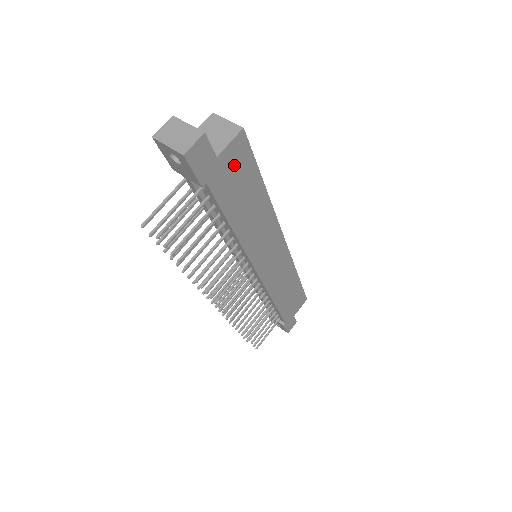
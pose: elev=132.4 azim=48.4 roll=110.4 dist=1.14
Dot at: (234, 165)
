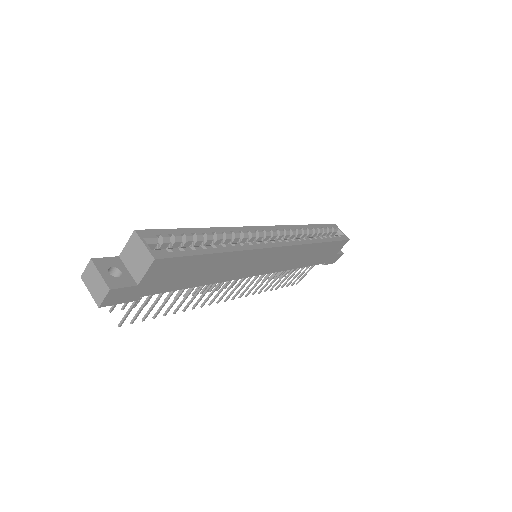
Dot at: (164, 273)
